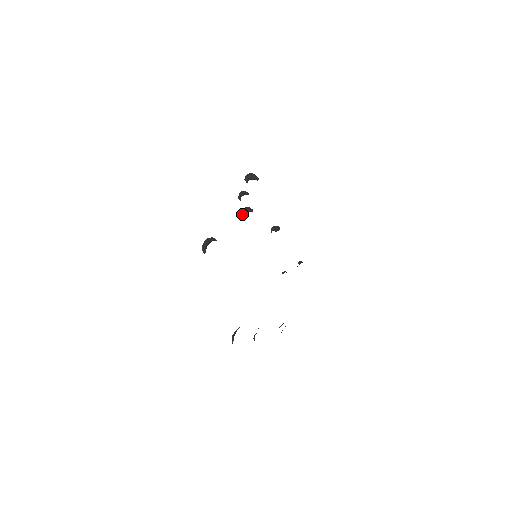
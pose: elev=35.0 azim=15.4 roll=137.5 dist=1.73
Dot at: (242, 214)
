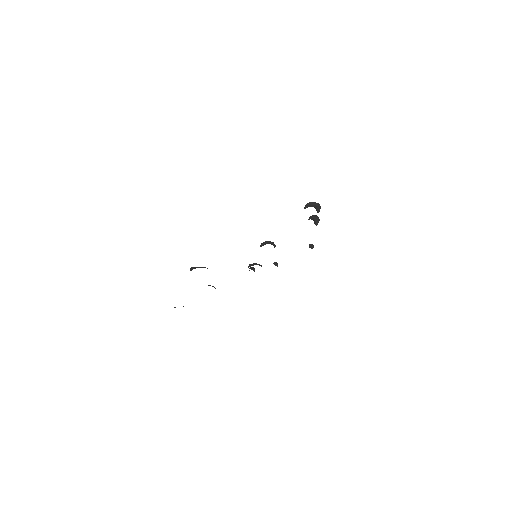
Dot at: (262, 244)
